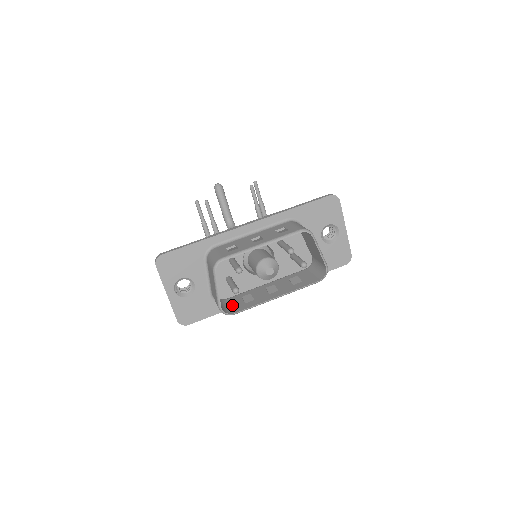
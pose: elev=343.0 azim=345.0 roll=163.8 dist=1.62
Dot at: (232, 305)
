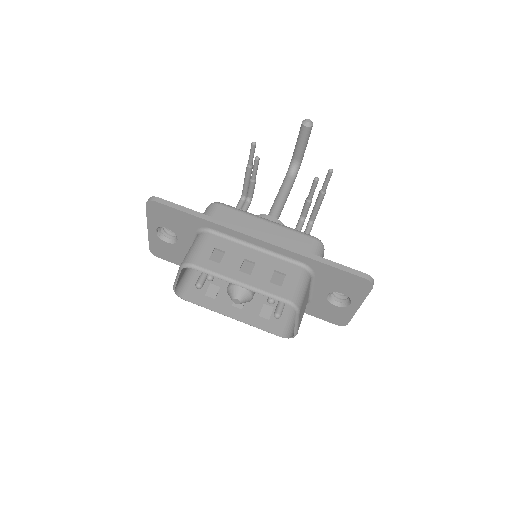
Dot at: occluded
